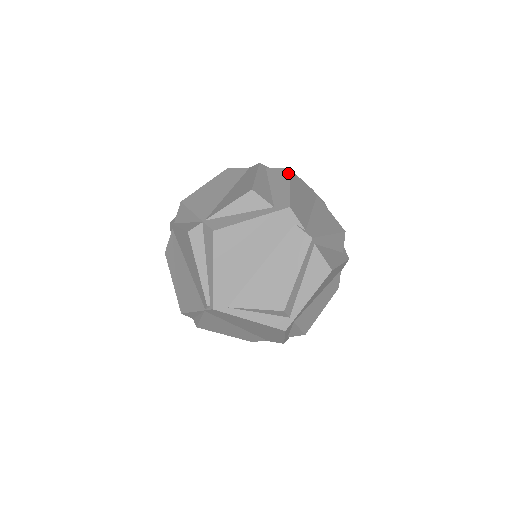
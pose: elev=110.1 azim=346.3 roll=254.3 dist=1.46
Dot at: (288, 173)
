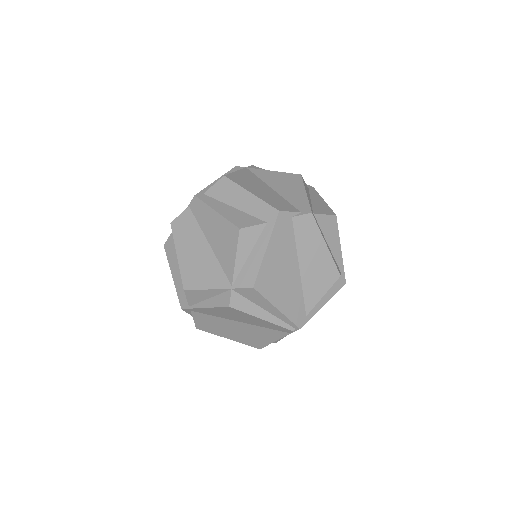
Dot at: (230, 182)
